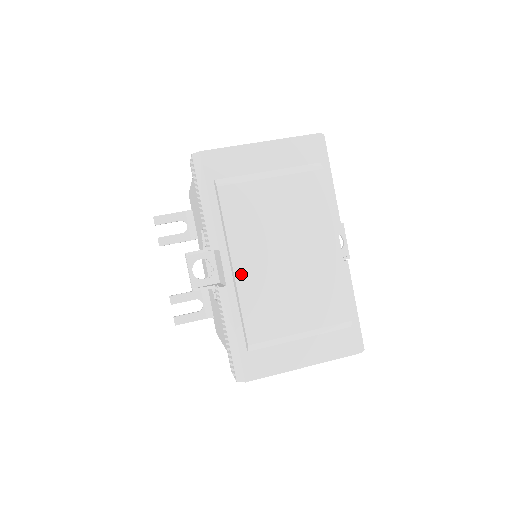
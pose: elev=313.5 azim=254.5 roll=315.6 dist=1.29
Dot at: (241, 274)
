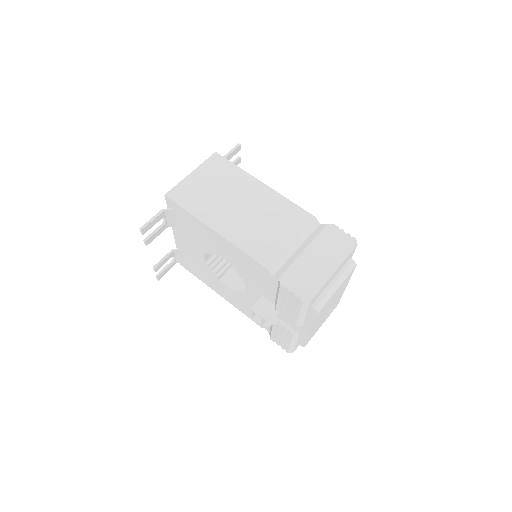
Dot at: occluded
